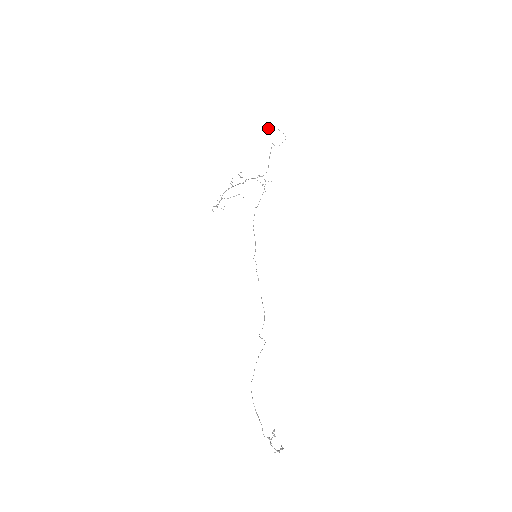
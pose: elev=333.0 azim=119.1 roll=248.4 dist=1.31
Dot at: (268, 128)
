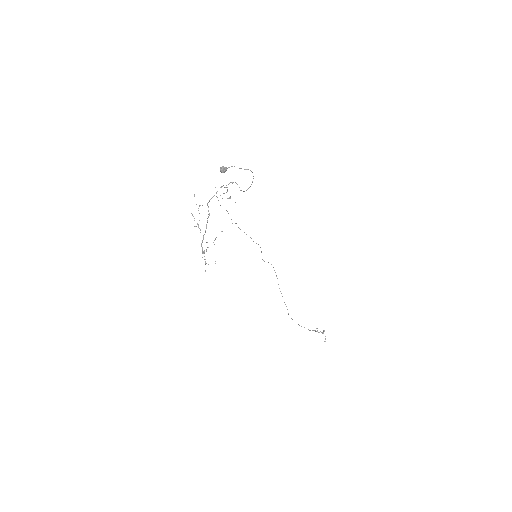
Dot at: (223, 172)
